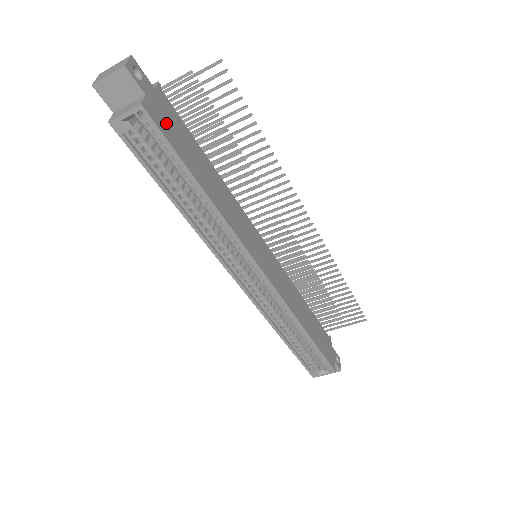
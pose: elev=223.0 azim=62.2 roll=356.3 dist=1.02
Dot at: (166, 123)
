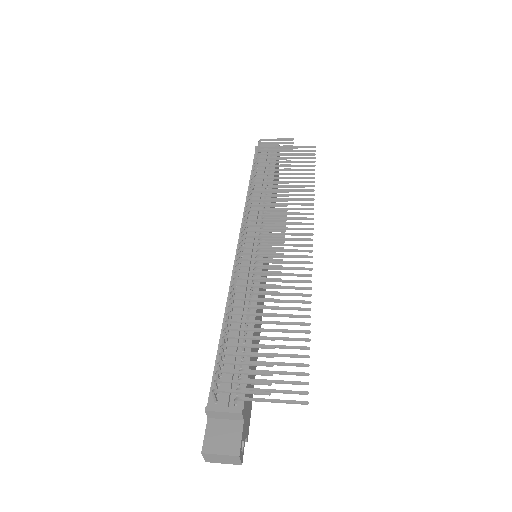
Dot at: (249, 407)
